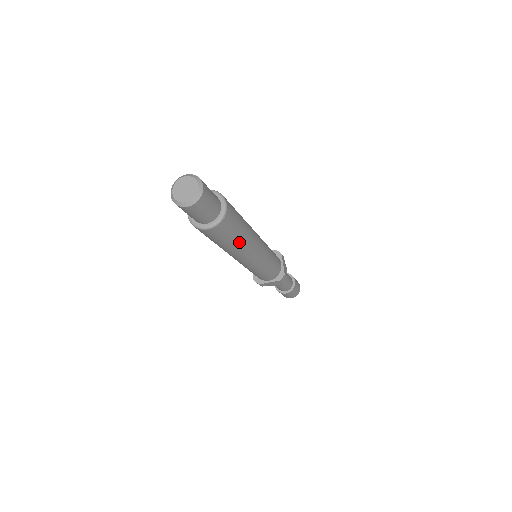
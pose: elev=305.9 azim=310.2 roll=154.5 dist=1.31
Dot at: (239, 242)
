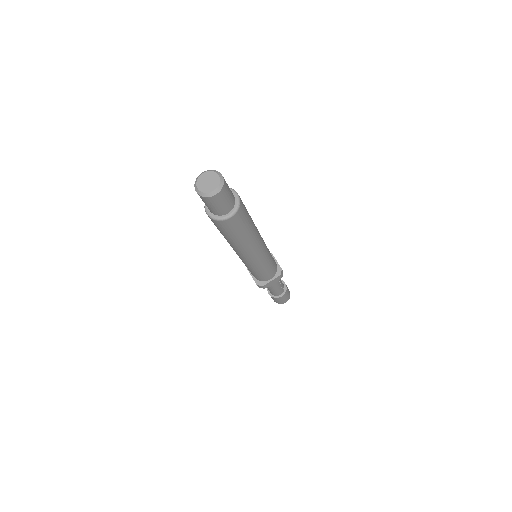
Dot at: (250, 232)
